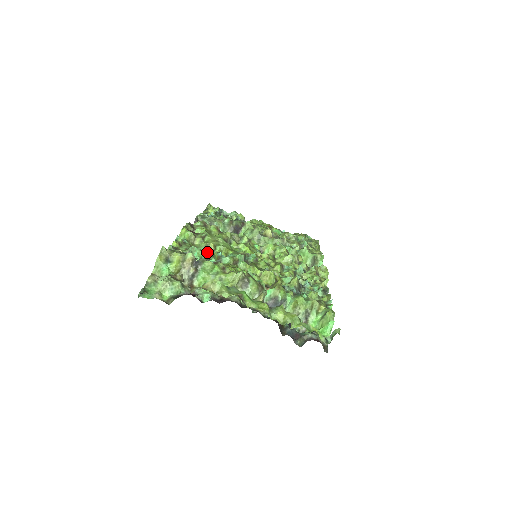
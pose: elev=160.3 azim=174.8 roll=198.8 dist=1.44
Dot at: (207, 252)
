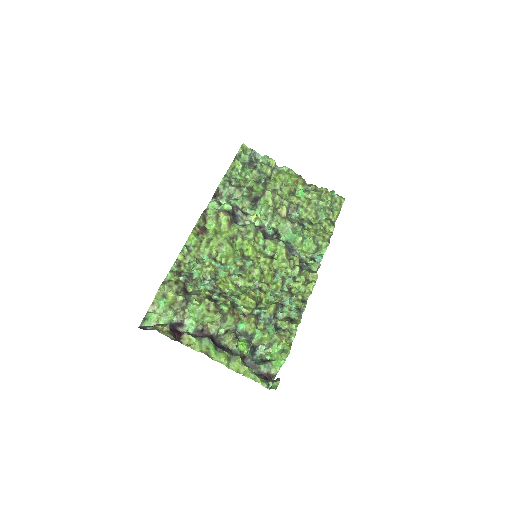
Dot at: (207, 265)
